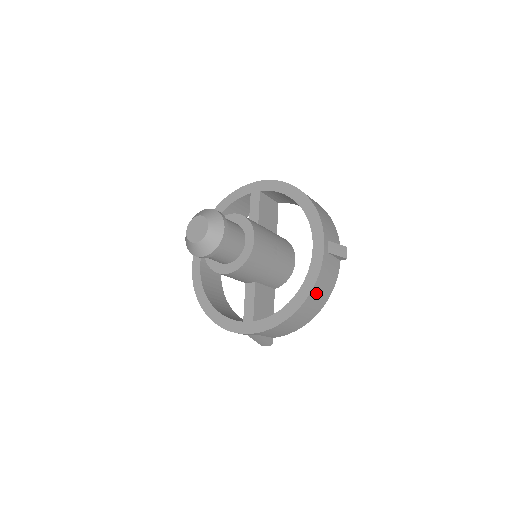
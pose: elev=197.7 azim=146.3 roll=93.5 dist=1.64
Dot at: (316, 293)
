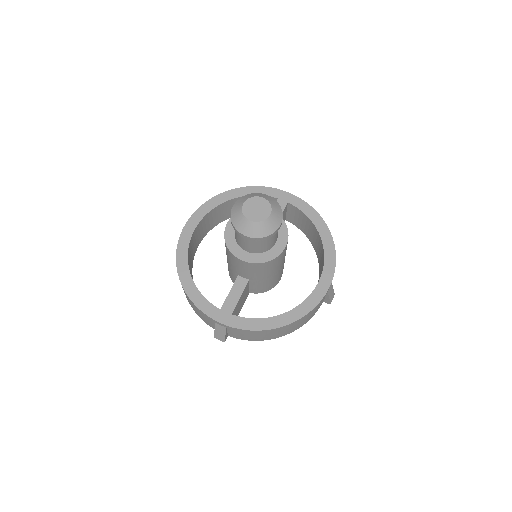
Dot at: (301, 320)
